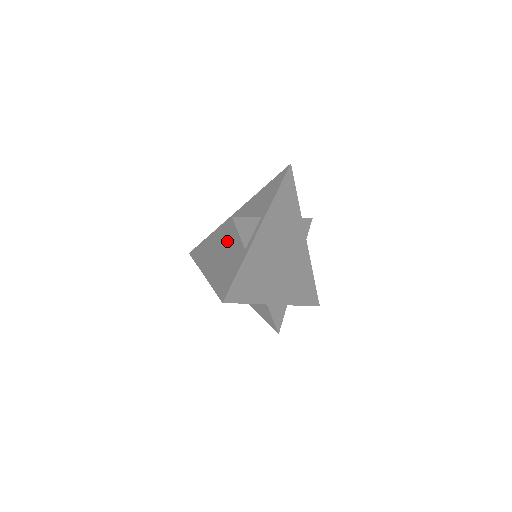
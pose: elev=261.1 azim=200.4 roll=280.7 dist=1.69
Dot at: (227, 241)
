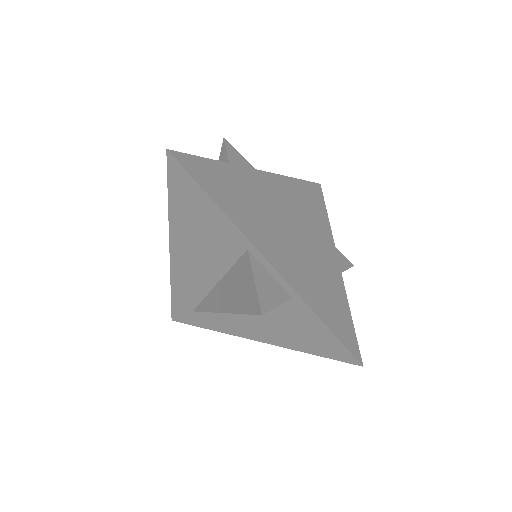
Dot at: occluded
